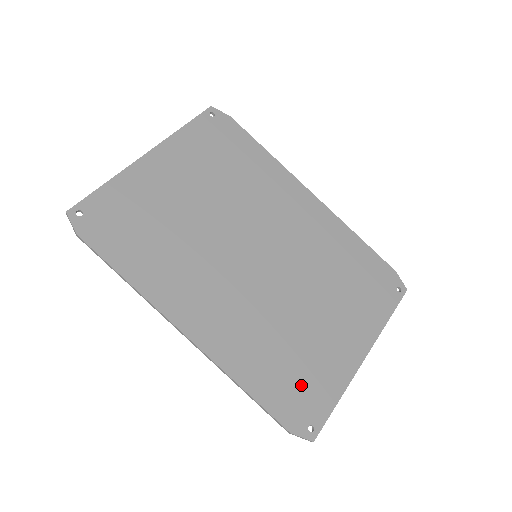
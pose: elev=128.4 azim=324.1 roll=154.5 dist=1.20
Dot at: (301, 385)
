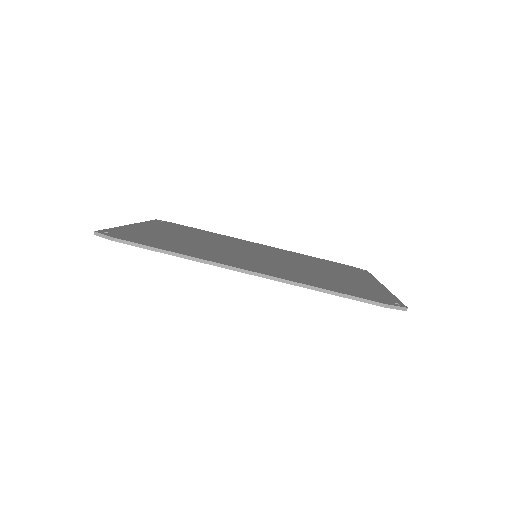
Dot at: (361, 290)
